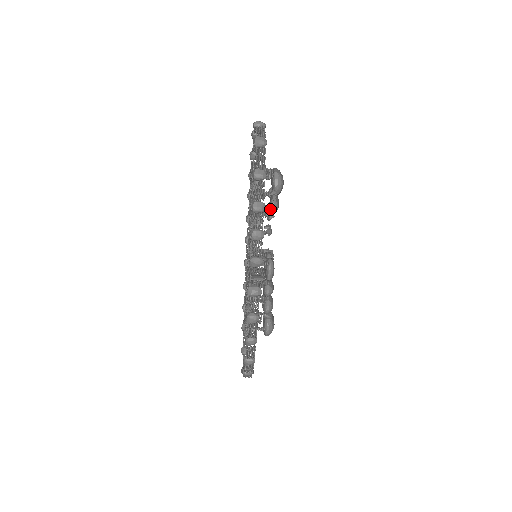
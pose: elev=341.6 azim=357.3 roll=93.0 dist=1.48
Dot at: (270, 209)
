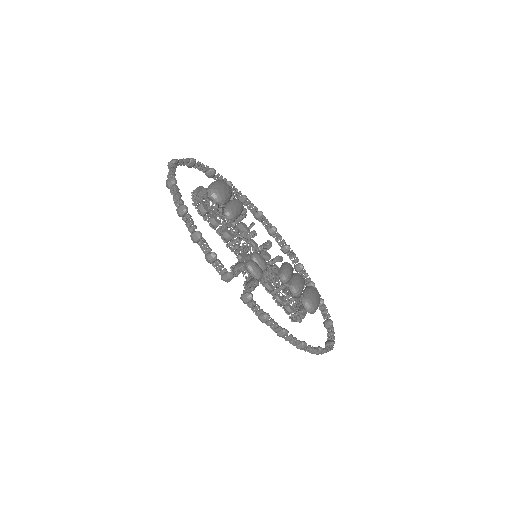
Dot at: occluded
